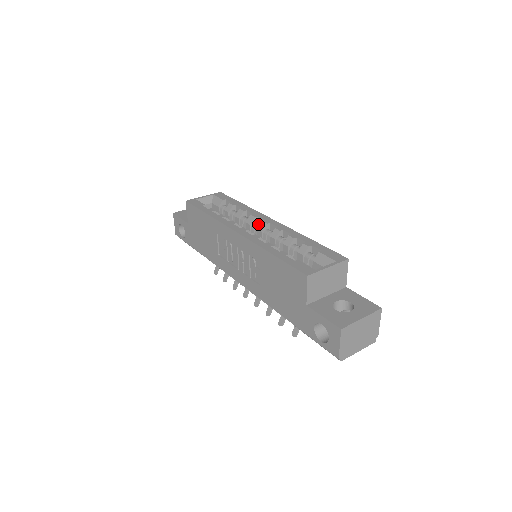
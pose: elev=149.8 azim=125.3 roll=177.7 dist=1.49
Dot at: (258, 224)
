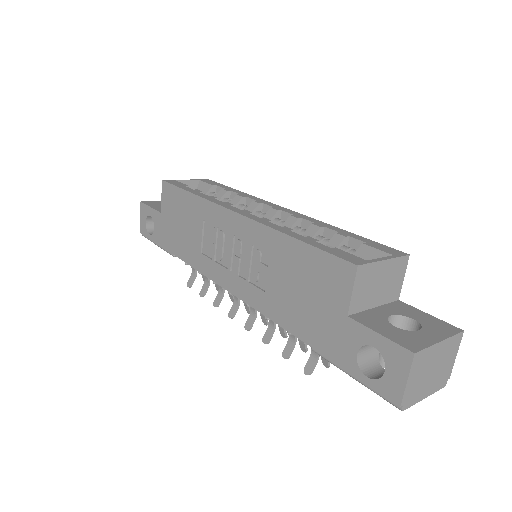
Dot at: (263, 213)
